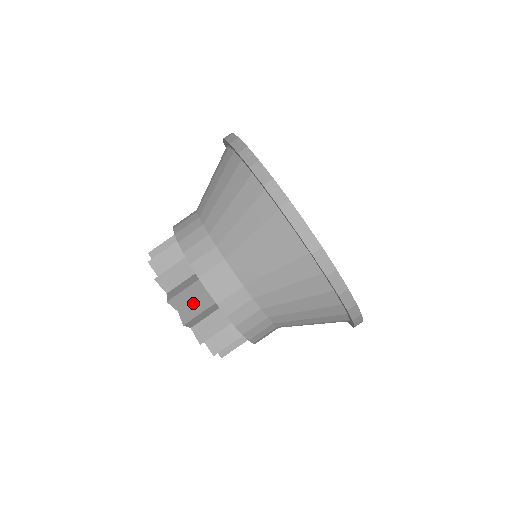
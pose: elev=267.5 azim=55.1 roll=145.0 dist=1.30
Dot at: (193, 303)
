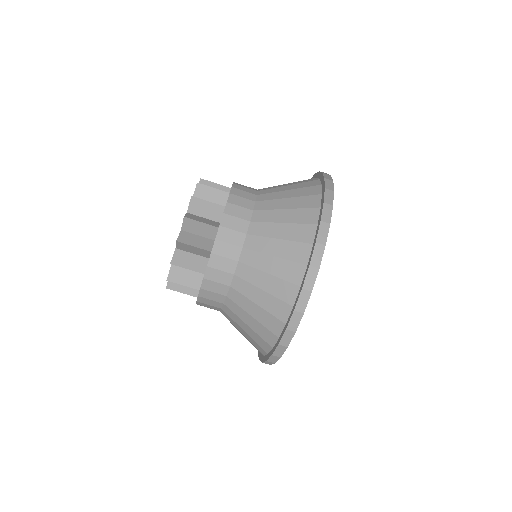
Dot at: (202, 217)
